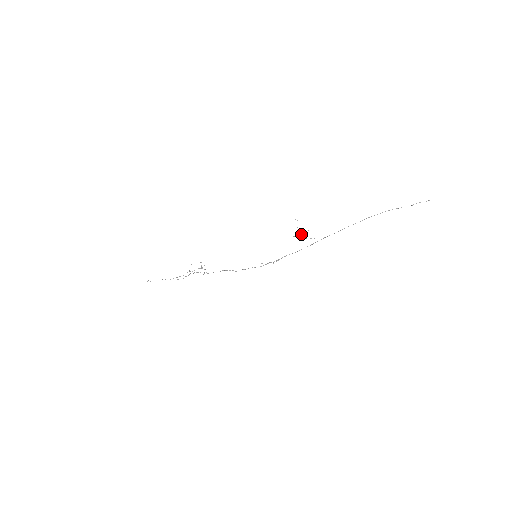
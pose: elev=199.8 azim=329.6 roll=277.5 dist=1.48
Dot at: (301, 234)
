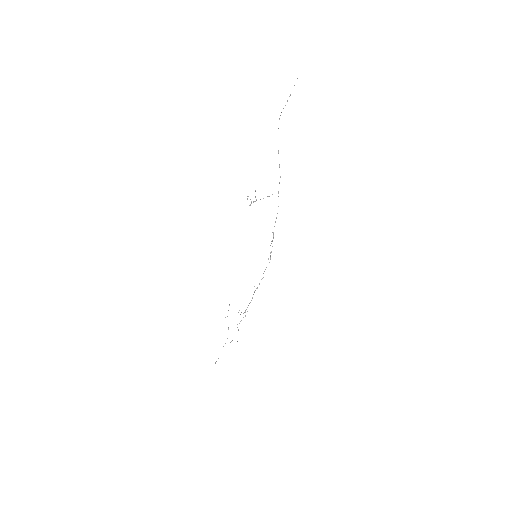
Dot at: occluded
